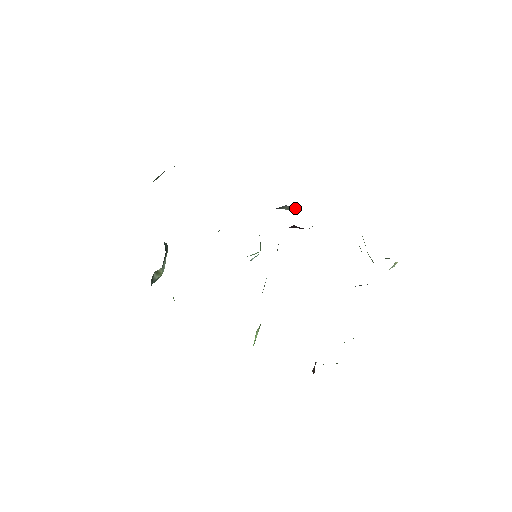
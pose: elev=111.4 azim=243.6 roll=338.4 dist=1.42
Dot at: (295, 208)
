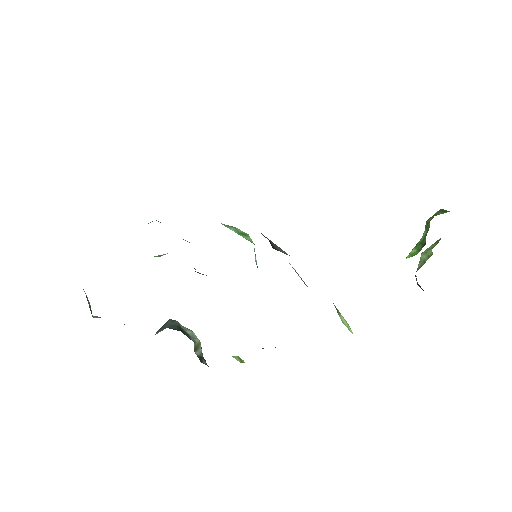
Dot at: occluded
